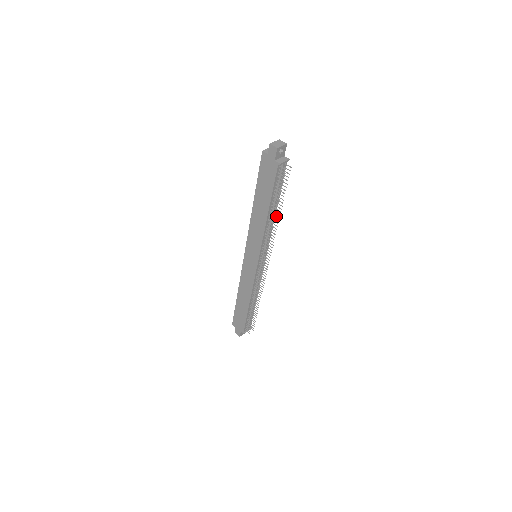
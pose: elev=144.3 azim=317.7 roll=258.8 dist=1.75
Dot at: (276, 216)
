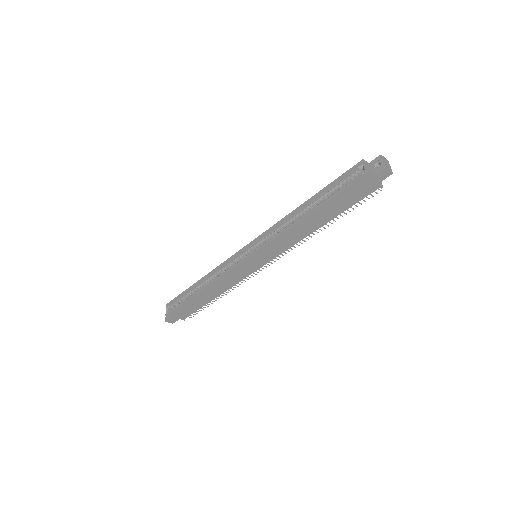
Dot at: occluded
